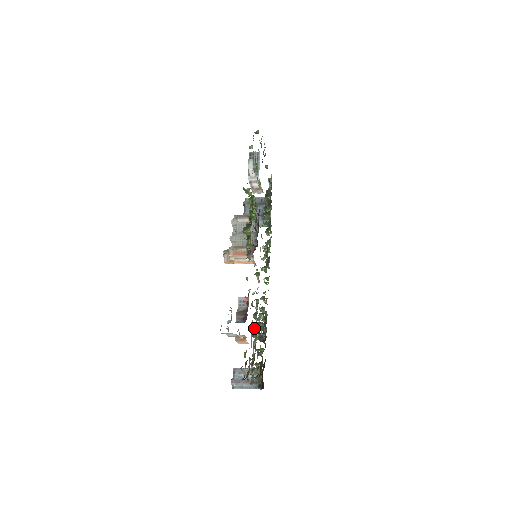
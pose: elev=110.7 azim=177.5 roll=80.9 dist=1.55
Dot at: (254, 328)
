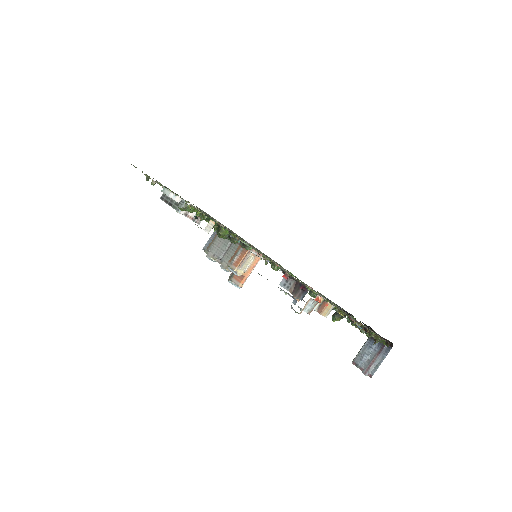
Dot at: occluded
